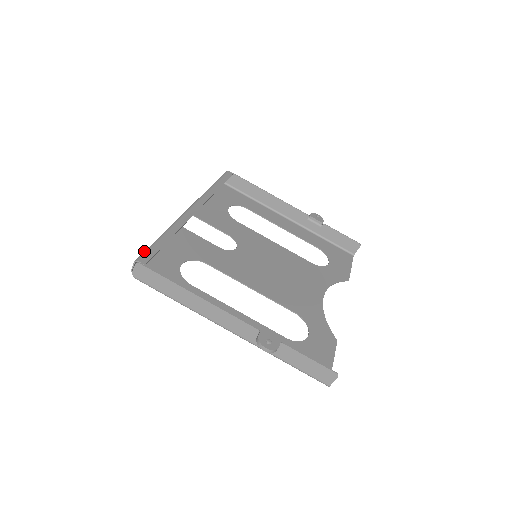
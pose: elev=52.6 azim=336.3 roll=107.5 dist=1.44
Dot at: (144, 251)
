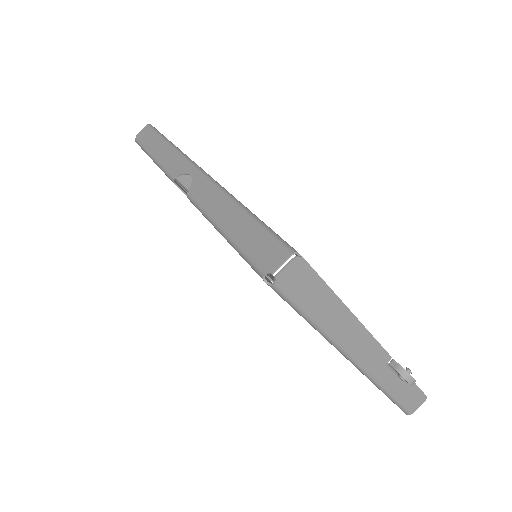
Dot at: (274, 235)
